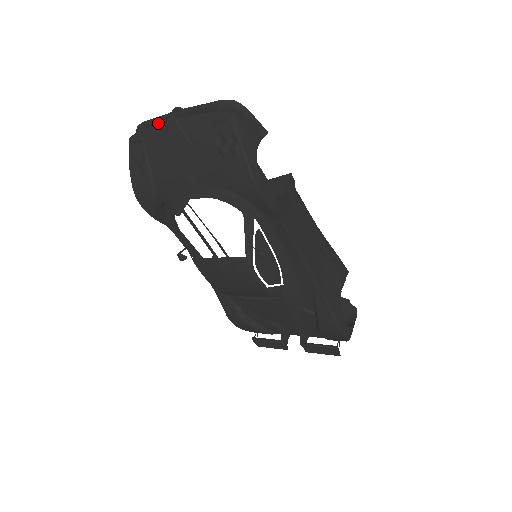
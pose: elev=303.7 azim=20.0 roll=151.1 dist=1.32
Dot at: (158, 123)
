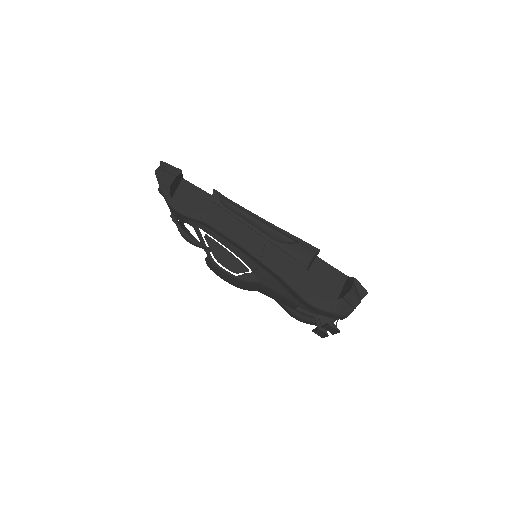
Dot at: occluded
